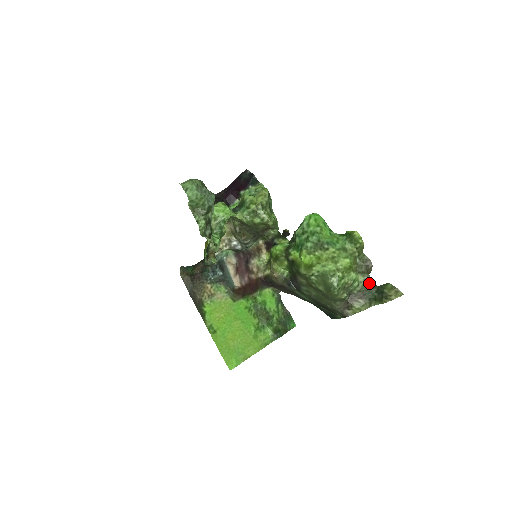
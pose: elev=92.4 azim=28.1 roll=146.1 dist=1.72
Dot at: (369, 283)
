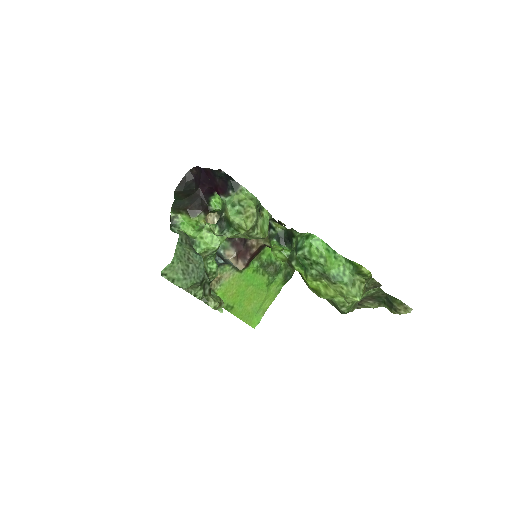
Dot at: (378, 291)
